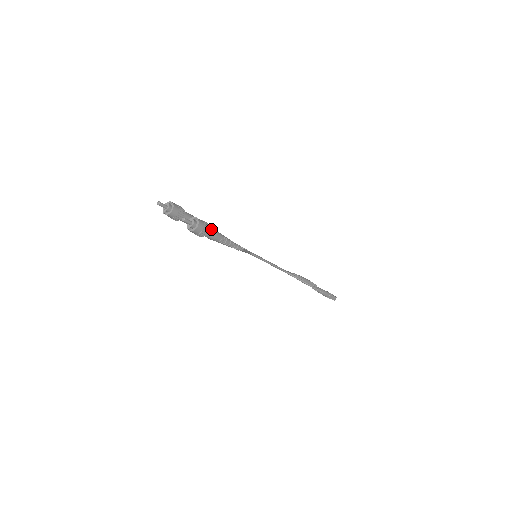
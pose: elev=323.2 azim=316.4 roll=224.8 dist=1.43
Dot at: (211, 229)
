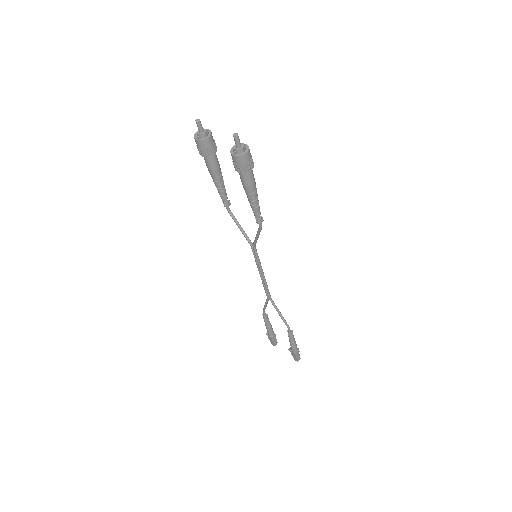
Dot at: (252, 170)
